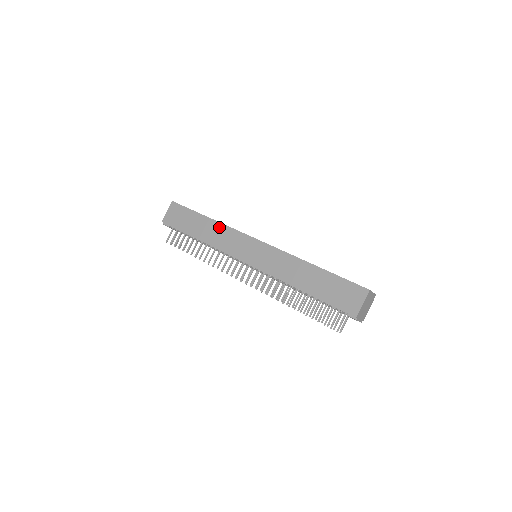
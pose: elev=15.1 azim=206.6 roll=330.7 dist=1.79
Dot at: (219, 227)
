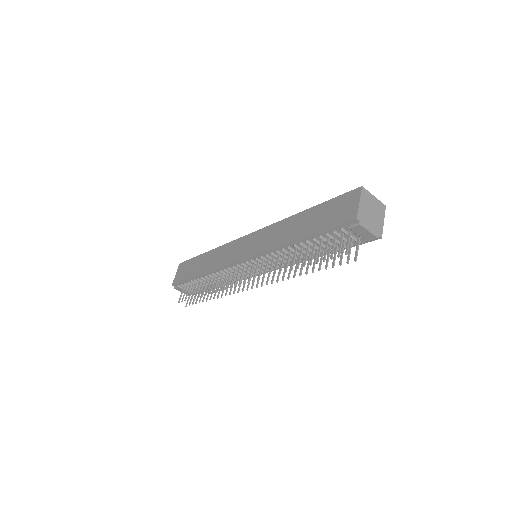
Dot at: (217, 251)
